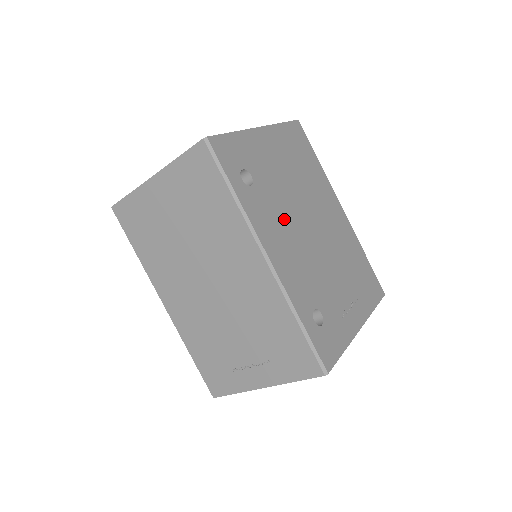
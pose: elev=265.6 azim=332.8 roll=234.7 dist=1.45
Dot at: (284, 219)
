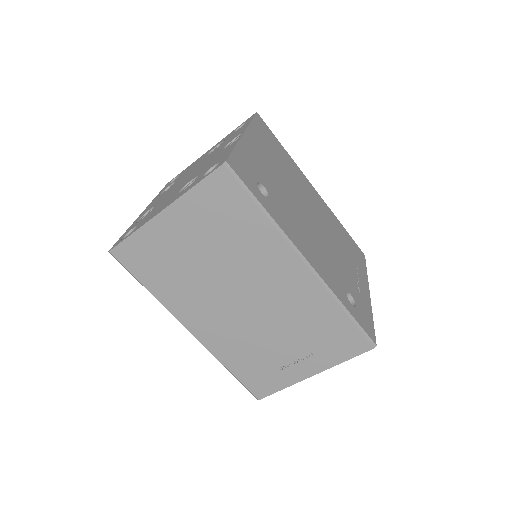
Dot at: (297, 219)
